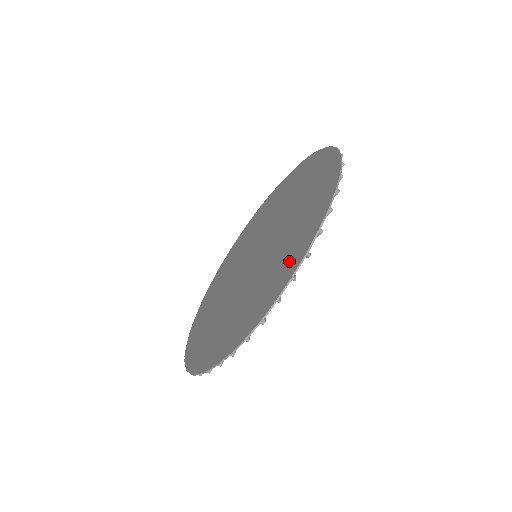
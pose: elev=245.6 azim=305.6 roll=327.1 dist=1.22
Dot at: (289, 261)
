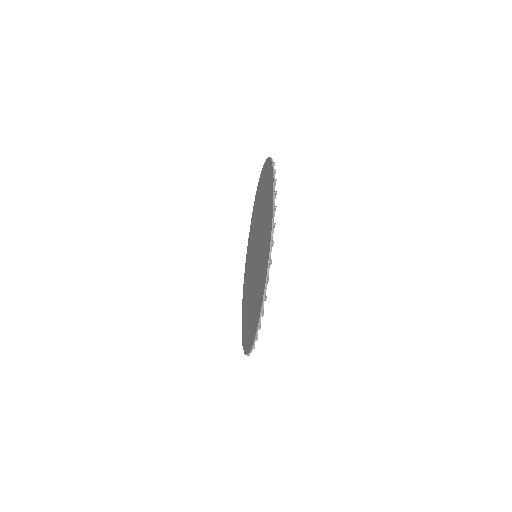
Dot at: (269, 199)
